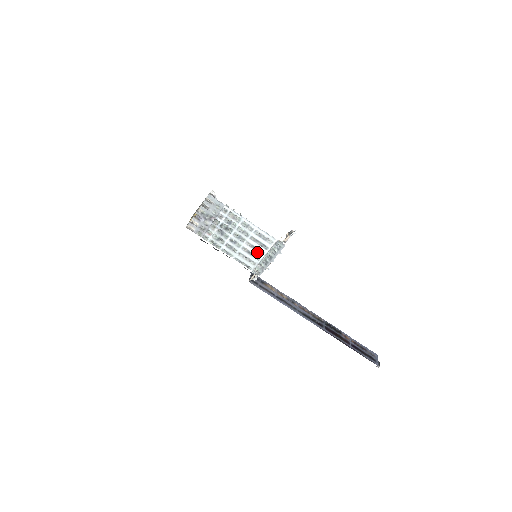
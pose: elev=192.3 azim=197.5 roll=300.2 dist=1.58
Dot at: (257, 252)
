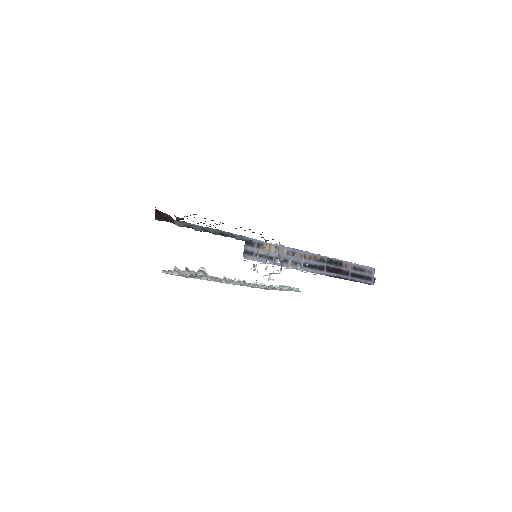
Dot at: (262, 287)
